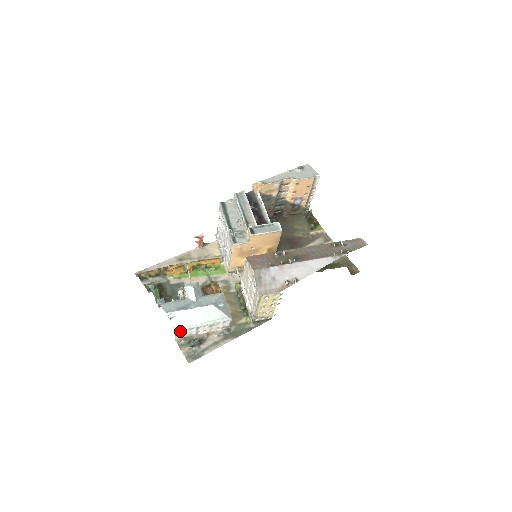
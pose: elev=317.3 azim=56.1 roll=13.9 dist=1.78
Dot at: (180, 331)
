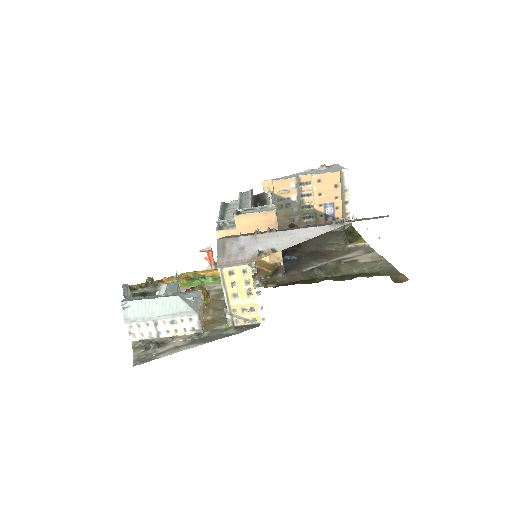
Dot at: (134, 326)
